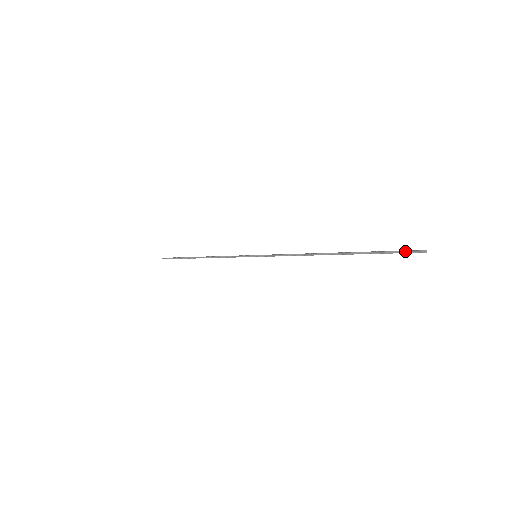
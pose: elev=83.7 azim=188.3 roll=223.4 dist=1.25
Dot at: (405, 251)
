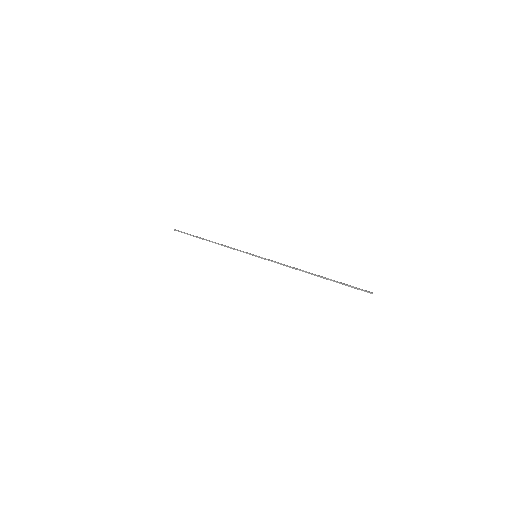
Dot at: (360, 289)
